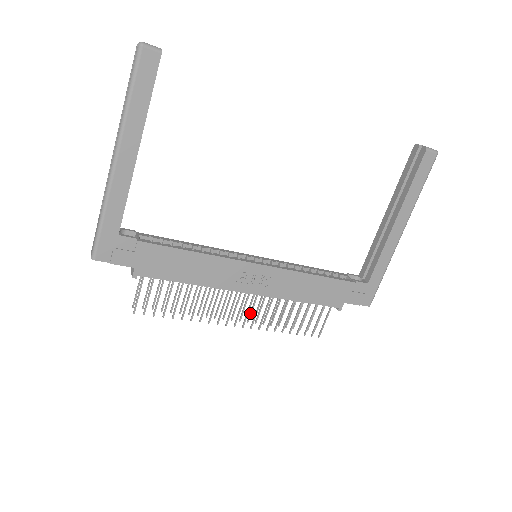
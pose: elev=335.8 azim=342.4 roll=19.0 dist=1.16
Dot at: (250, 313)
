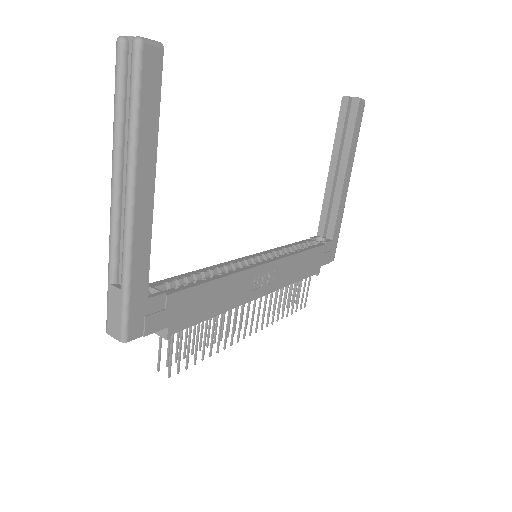
Dot at: occluded
